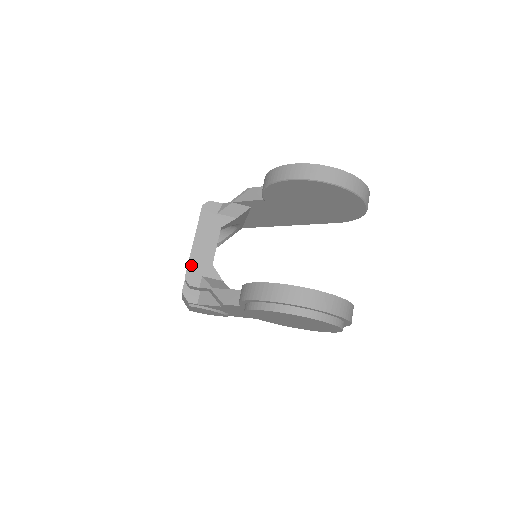
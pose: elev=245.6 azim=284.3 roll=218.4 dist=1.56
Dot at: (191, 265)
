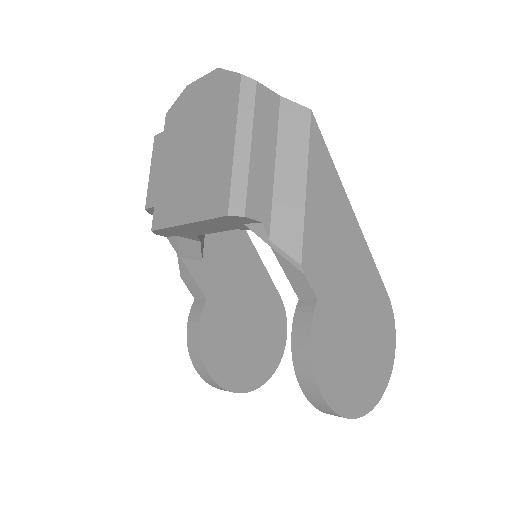
Dot at: (167, 230)
